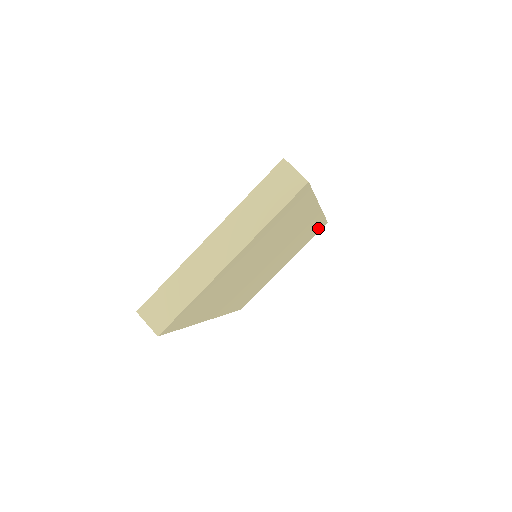
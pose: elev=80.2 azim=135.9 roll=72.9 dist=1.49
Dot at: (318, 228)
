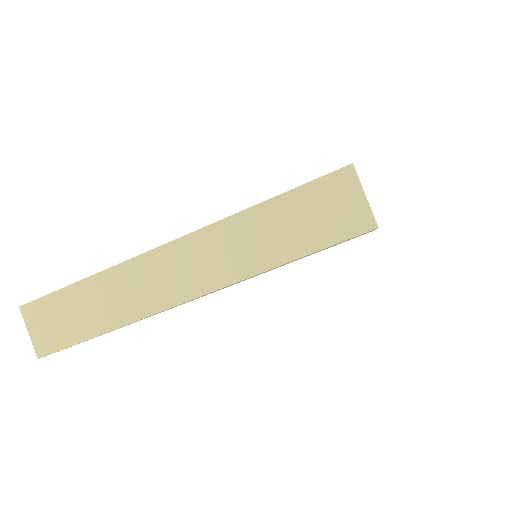
Dot at: occluded
